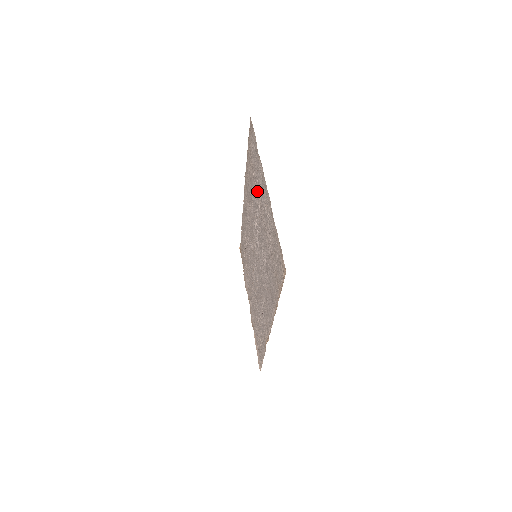
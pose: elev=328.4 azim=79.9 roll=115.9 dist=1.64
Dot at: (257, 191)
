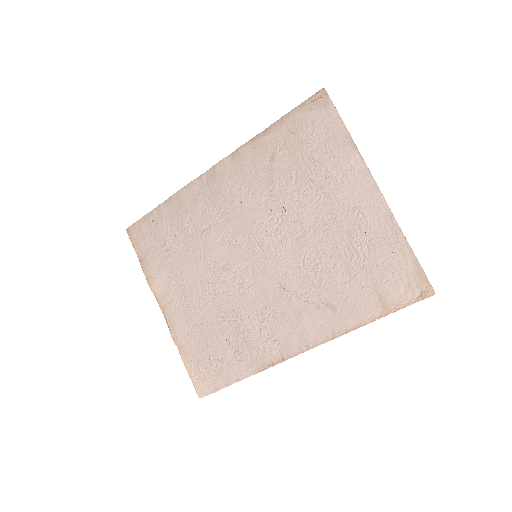
Dot at: (315, 182)
